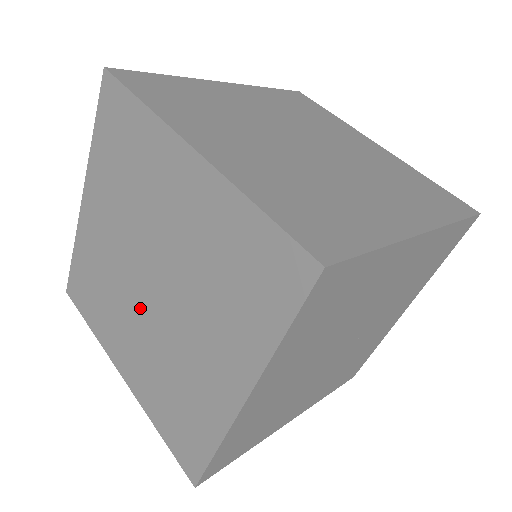
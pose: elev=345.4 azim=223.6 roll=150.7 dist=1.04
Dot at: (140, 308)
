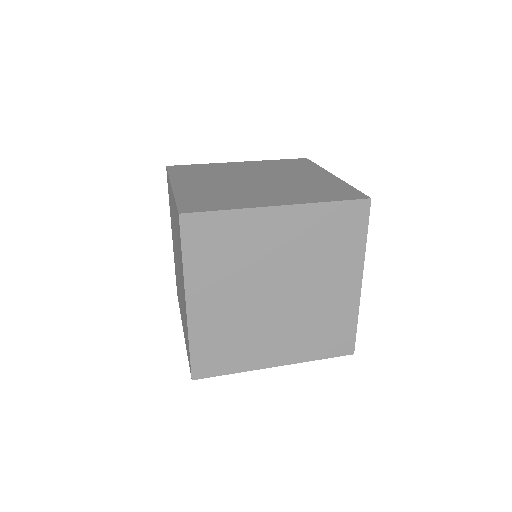
Dot at: occluded
